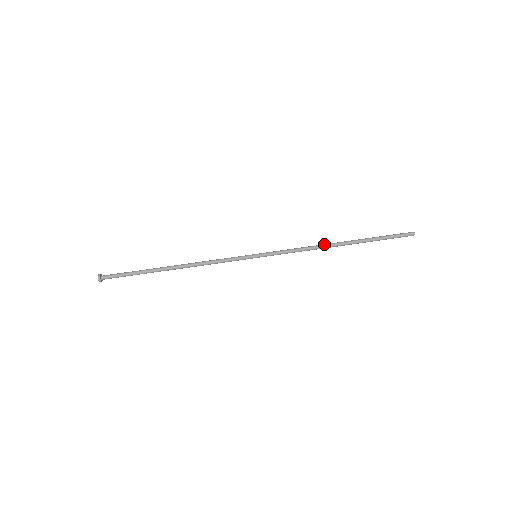
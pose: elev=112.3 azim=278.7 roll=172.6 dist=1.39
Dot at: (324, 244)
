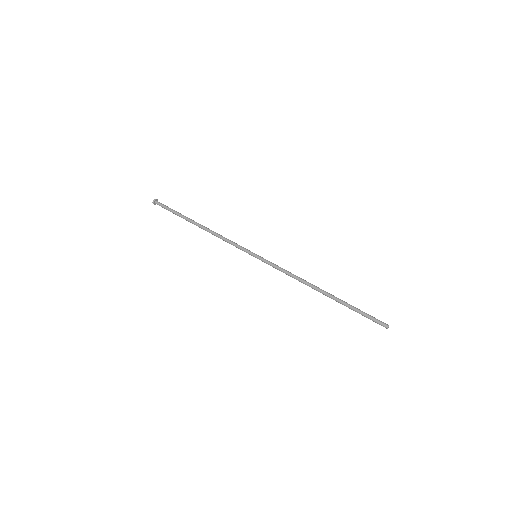
Dot at: occluded
